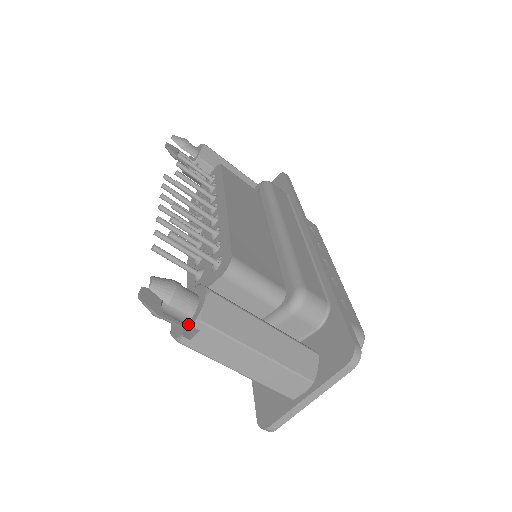
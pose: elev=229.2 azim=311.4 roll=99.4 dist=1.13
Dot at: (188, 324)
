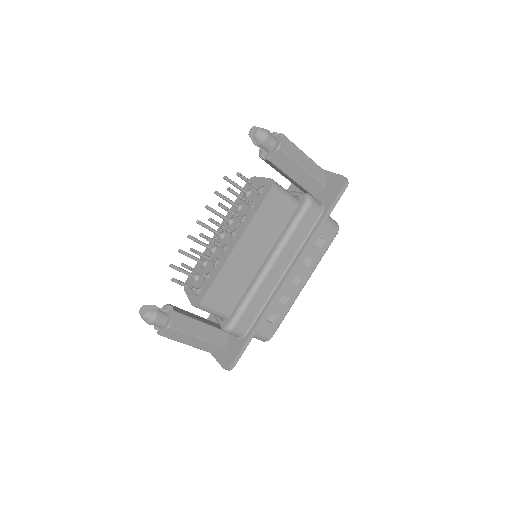
Dot at: occluded
